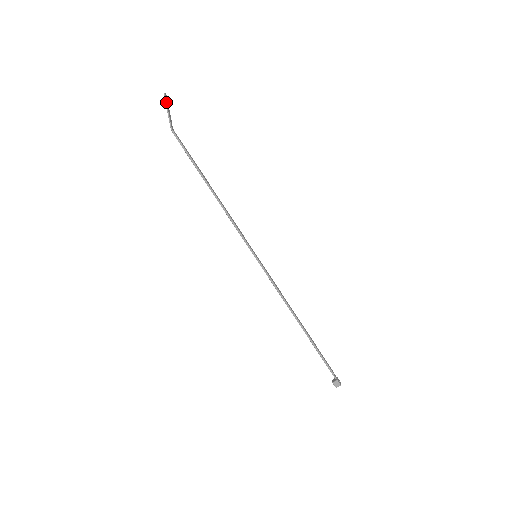
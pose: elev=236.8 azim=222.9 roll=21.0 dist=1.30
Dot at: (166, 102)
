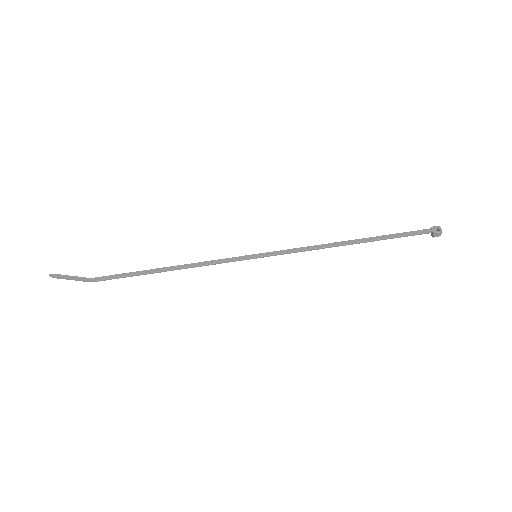
Dot at: (60, 278)
